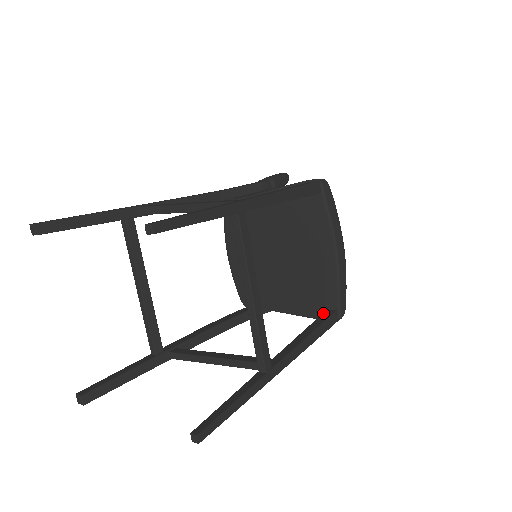
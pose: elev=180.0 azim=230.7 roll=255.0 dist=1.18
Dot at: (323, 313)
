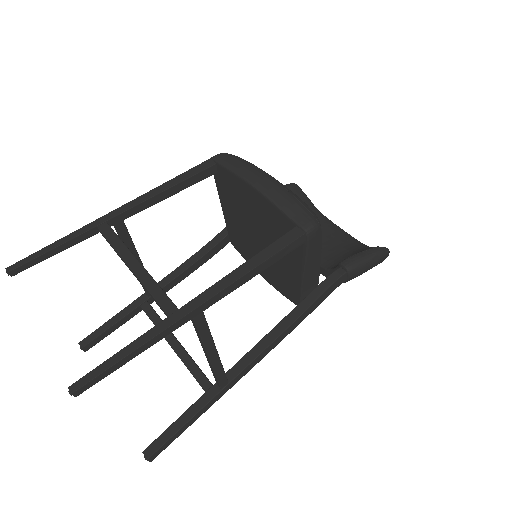
Dot at: occluded
